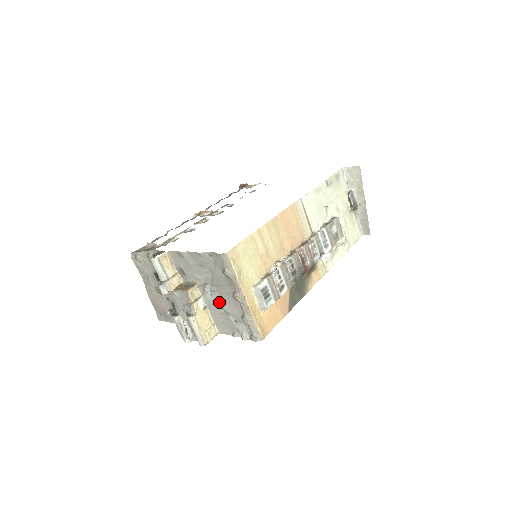
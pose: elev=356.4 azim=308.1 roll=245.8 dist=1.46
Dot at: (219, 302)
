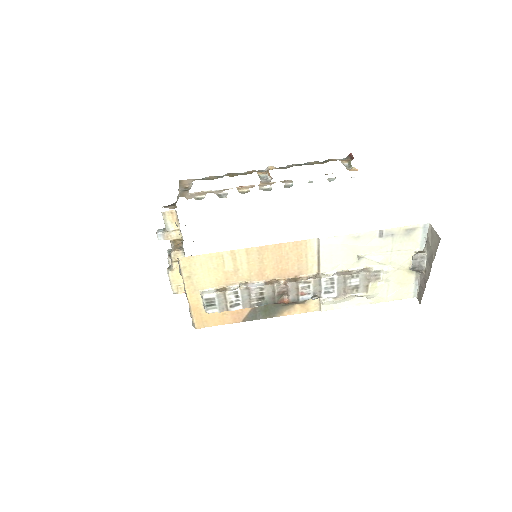
Dot at: occluded
